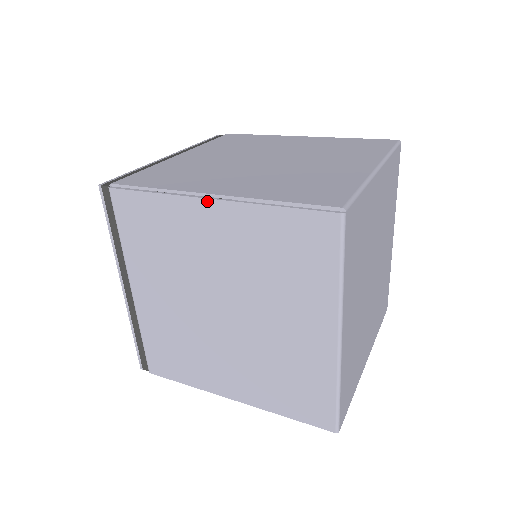
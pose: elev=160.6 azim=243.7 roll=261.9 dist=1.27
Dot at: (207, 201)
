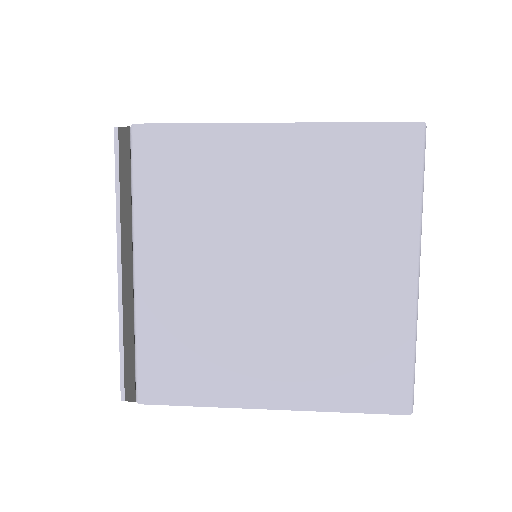
Dot at: (270, 129)
